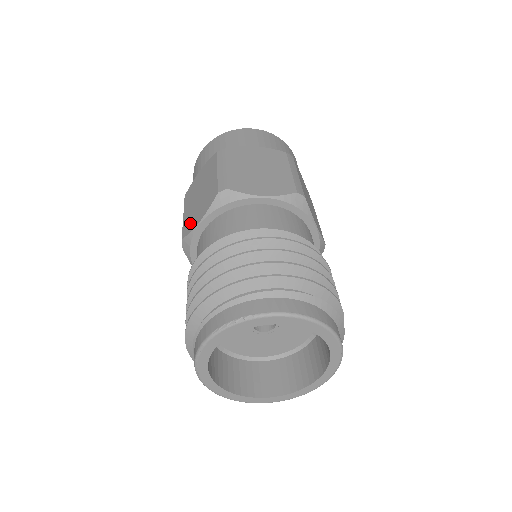
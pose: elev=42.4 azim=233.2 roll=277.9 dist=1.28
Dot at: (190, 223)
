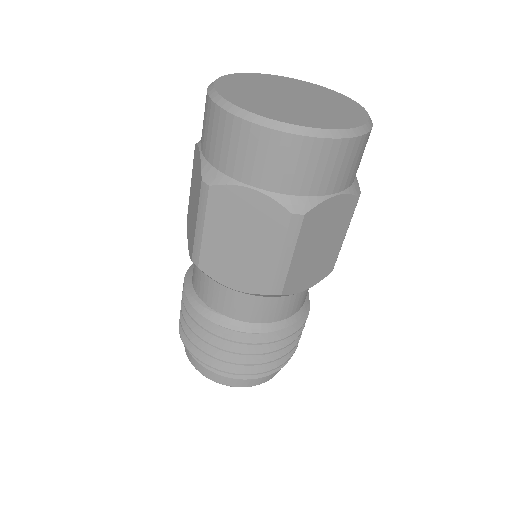
Dot at: (188, 222)
